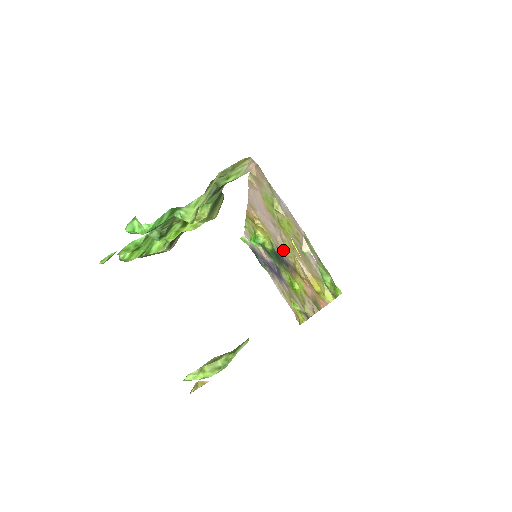
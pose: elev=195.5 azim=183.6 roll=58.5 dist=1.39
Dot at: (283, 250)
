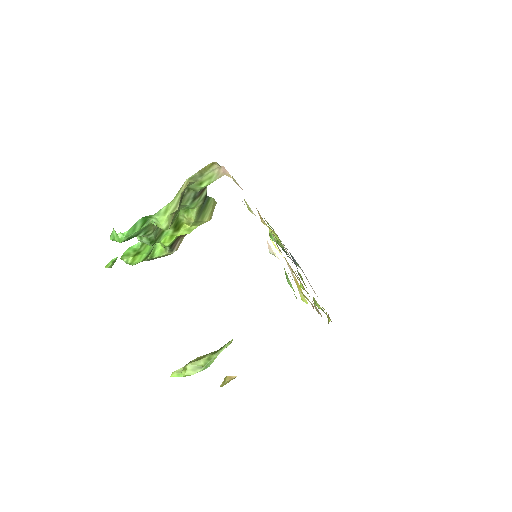
Dot at: occluded
